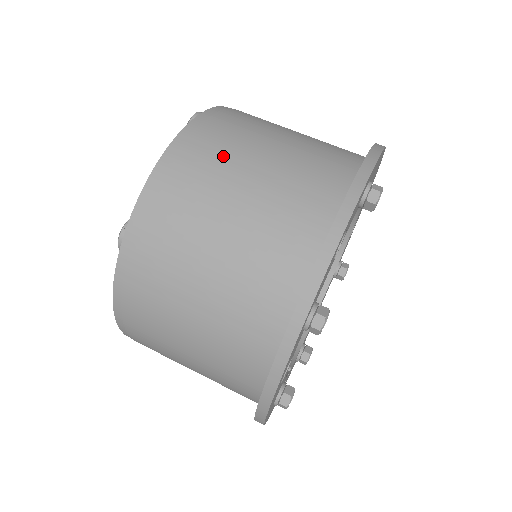
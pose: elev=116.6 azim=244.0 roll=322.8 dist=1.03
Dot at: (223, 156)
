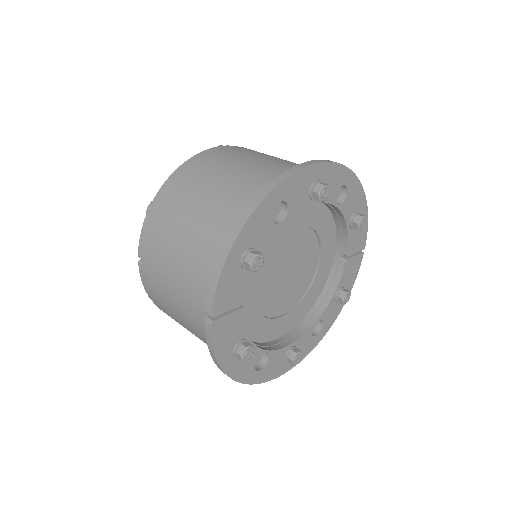
Dot at: occluded
